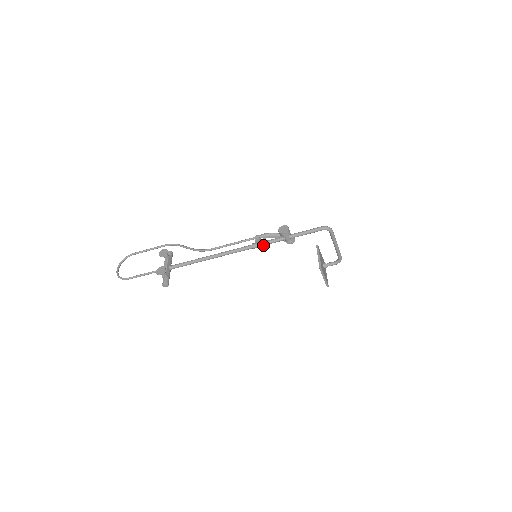
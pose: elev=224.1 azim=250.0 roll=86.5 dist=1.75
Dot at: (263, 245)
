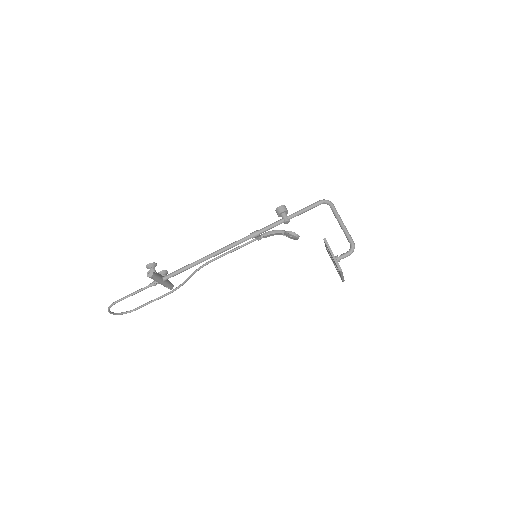
Dot at: (261, 231)
